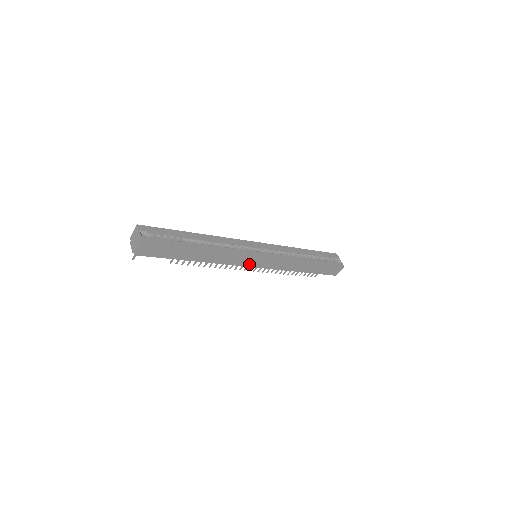
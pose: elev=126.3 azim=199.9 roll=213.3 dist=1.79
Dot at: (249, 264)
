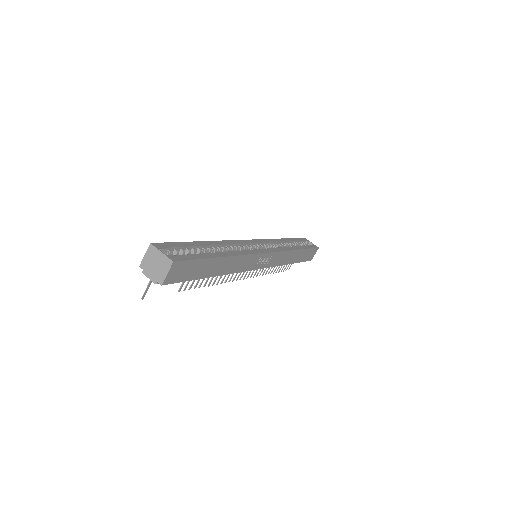
Dot at: (257, 266)
